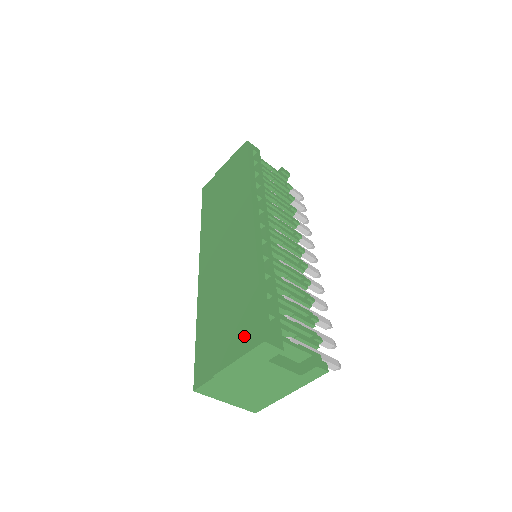
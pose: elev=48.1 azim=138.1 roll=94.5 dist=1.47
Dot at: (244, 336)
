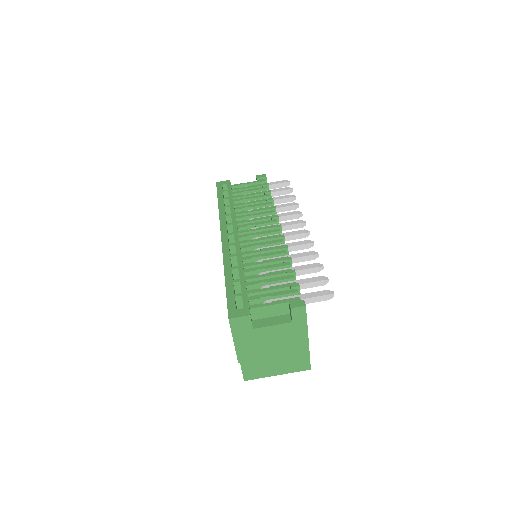
Dot at: occluded
